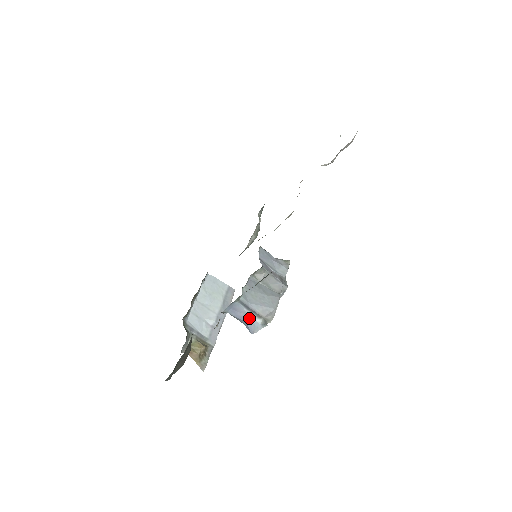
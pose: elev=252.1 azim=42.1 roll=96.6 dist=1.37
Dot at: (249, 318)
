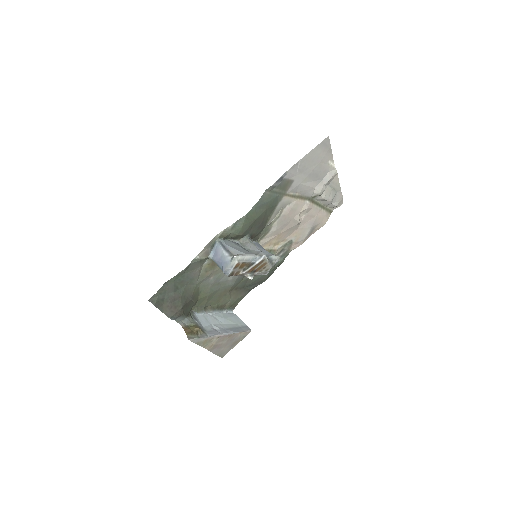
Dot at: (224, 258)
